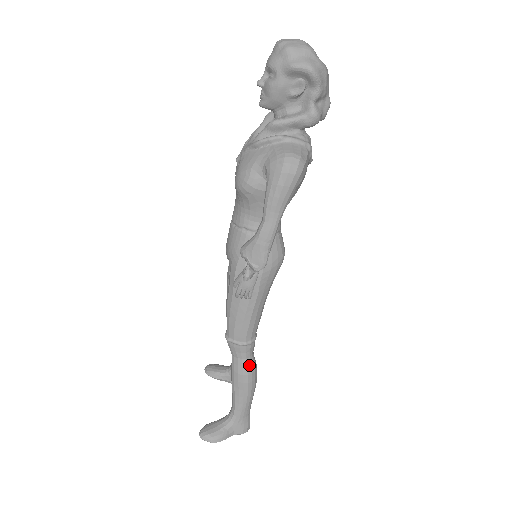
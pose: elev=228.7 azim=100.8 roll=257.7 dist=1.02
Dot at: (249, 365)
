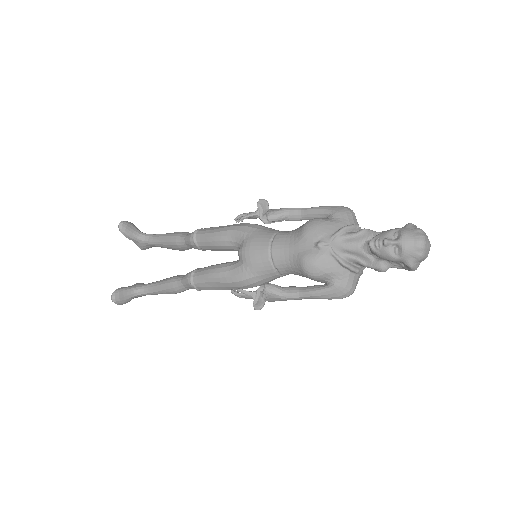
Dot at: (187, 289)
